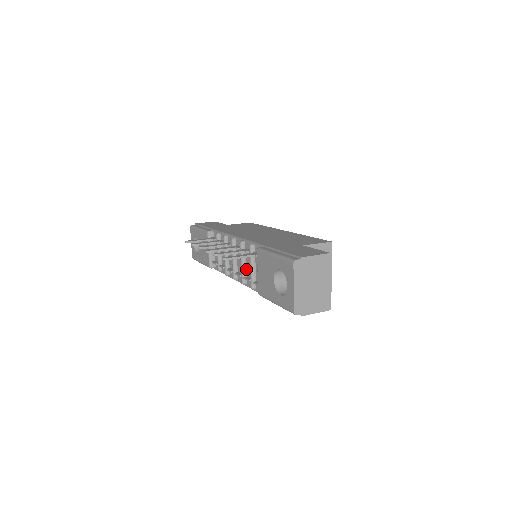
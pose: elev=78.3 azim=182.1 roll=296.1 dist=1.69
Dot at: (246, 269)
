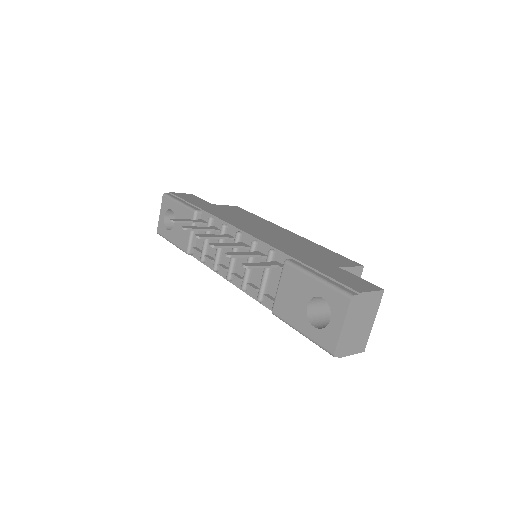
Dot at: (251, 274)
